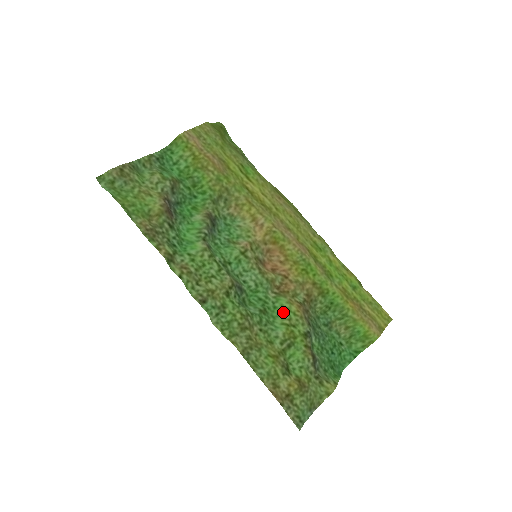
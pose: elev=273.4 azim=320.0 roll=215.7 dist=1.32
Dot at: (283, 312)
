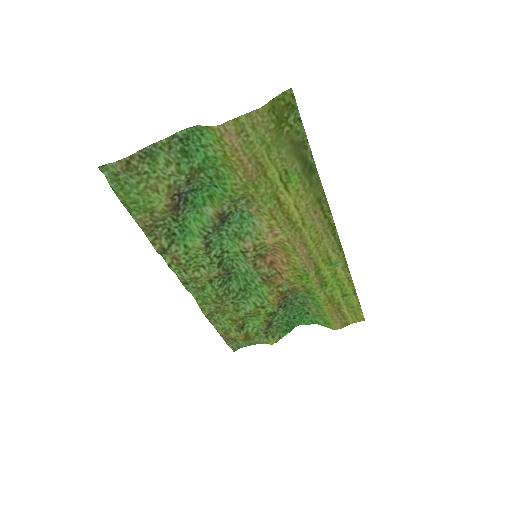
Dot at: (260, 296)
